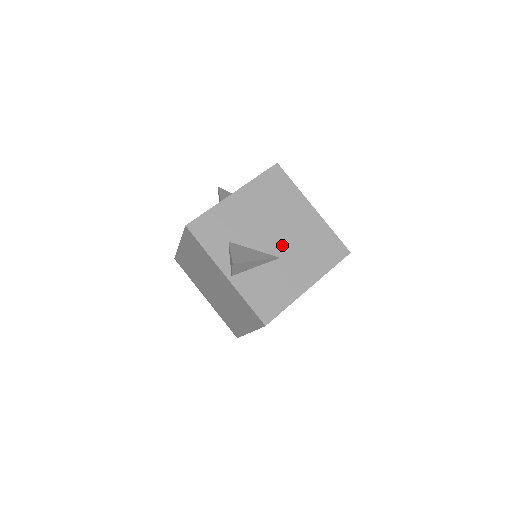
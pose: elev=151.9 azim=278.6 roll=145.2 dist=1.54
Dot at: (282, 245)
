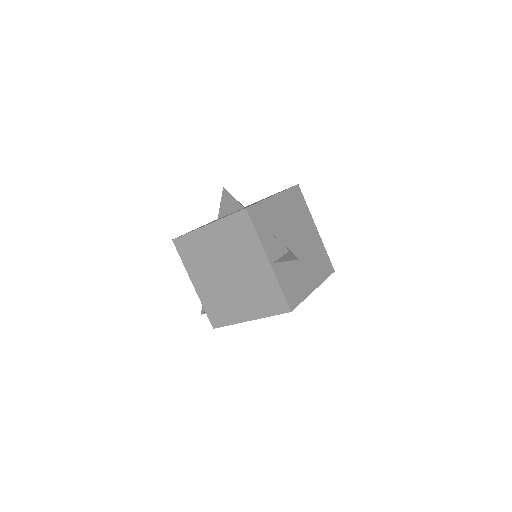
Dot at: (301, 250)
